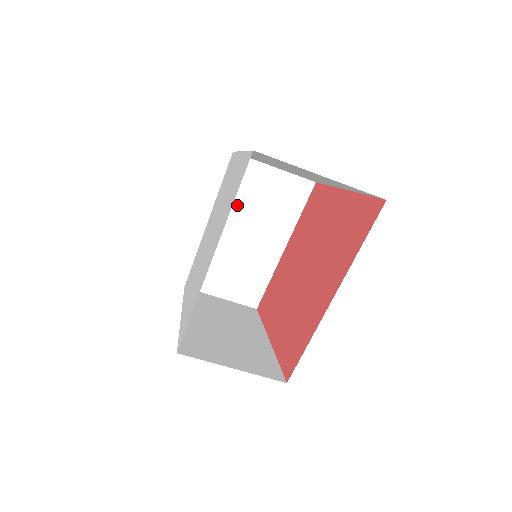
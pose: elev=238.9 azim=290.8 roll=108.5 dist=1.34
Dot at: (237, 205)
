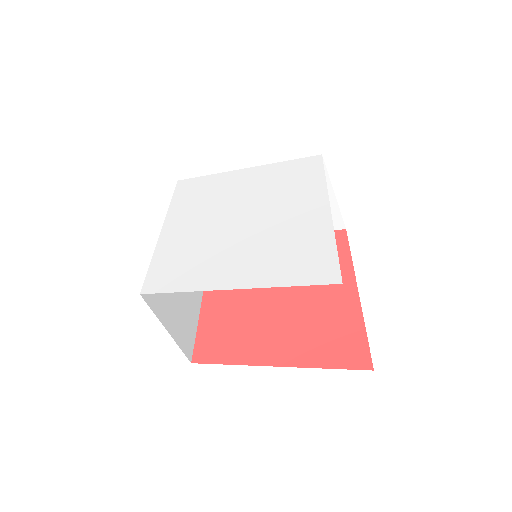
Dot at: occluded
